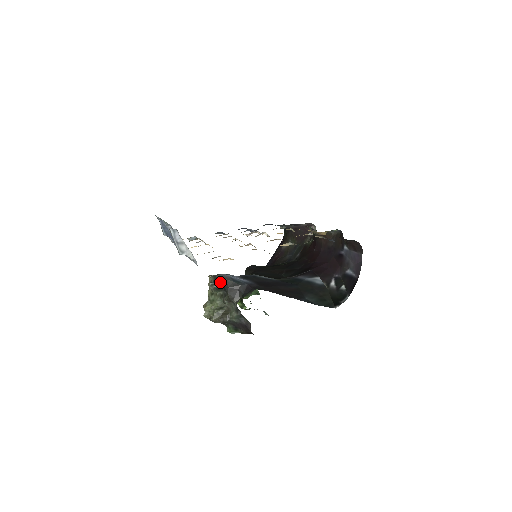
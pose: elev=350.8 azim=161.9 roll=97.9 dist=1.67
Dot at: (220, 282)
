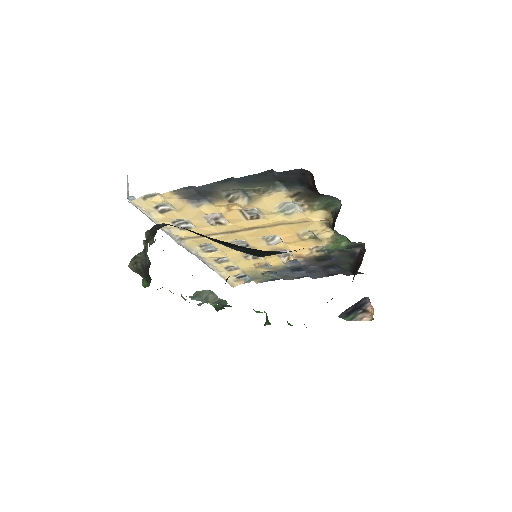
Dot at: (152, 228)
